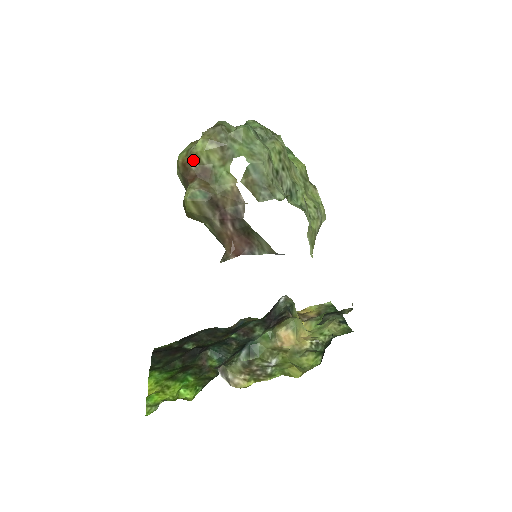
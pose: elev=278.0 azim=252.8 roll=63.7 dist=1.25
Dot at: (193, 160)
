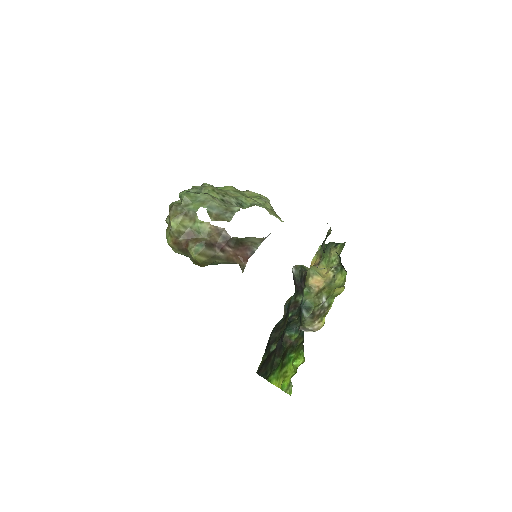
Dot at: (177, 235)
